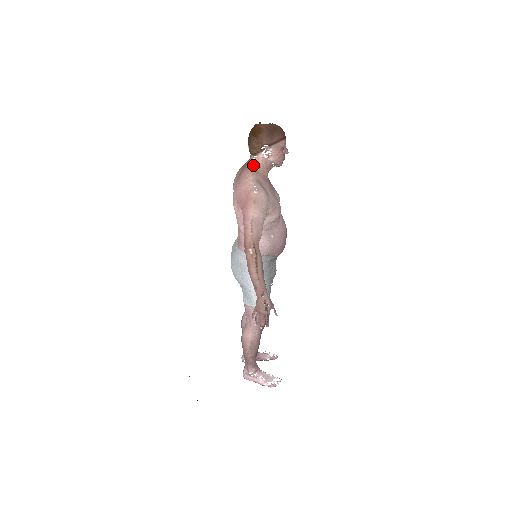
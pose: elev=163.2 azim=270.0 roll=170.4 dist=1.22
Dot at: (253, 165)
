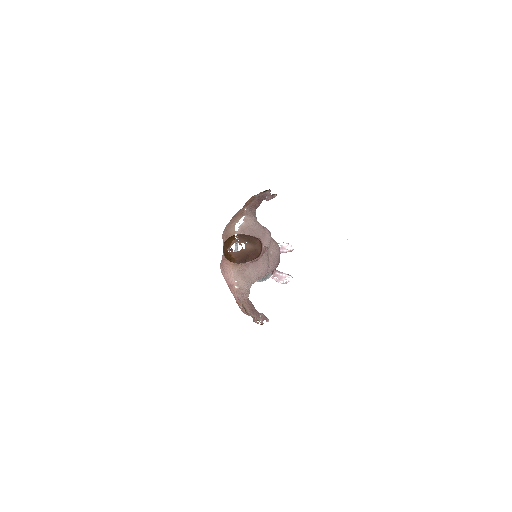
Dot at: occluded
